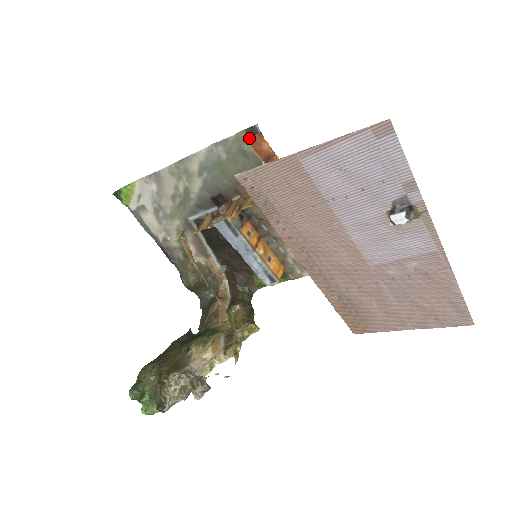
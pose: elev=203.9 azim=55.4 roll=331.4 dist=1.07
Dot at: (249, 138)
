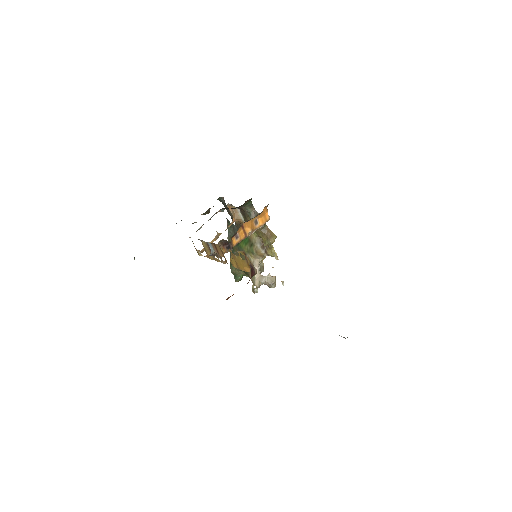
Dot at: occluded
